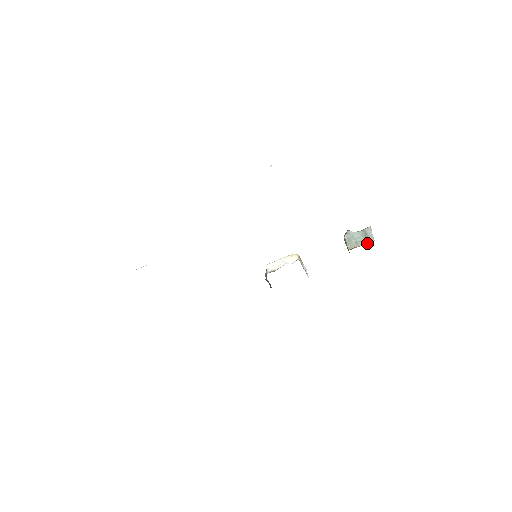
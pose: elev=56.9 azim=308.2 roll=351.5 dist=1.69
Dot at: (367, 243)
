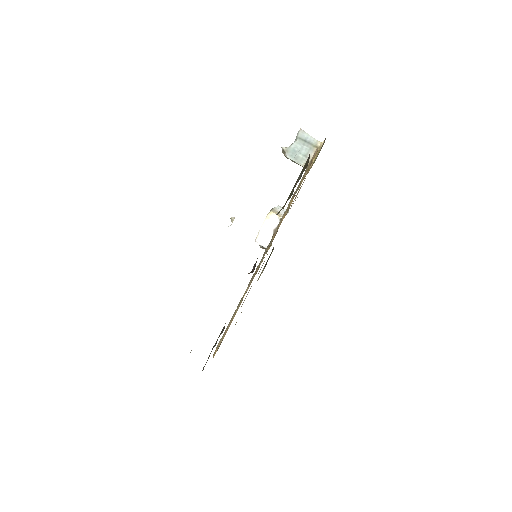
Dot at: occluded
